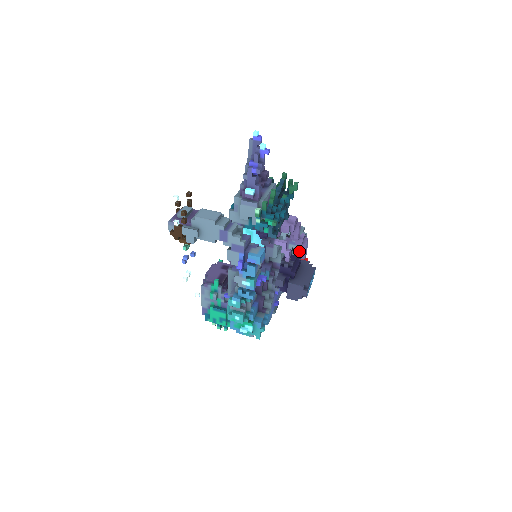
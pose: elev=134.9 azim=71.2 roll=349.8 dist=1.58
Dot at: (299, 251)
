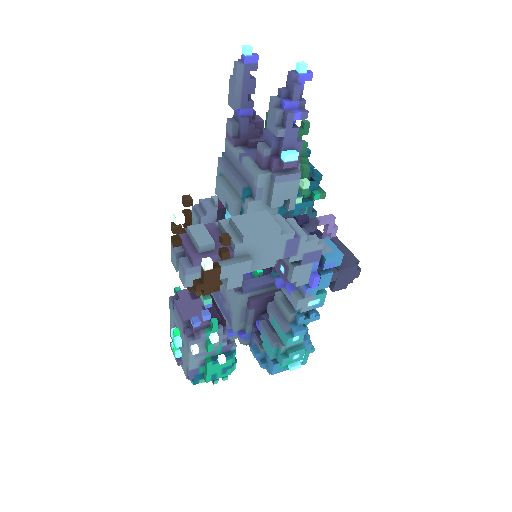
Dot at: occluded
